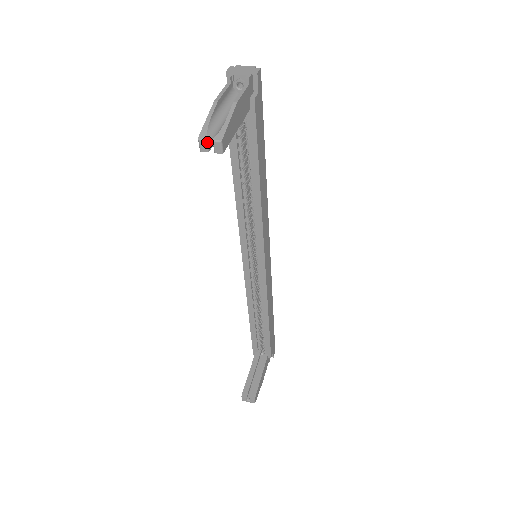
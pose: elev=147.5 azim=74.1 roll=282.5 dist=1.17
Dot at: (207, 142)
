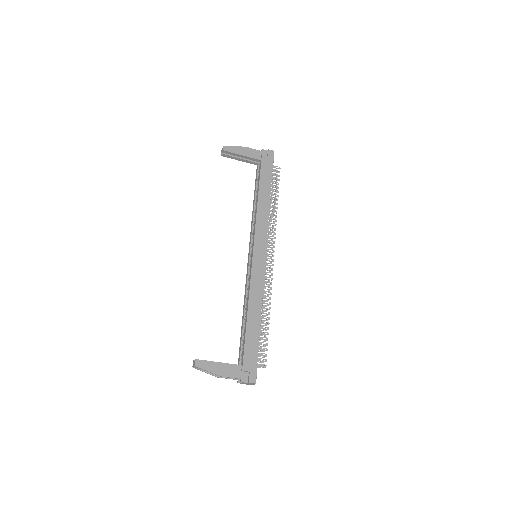
Dot at: occluded
